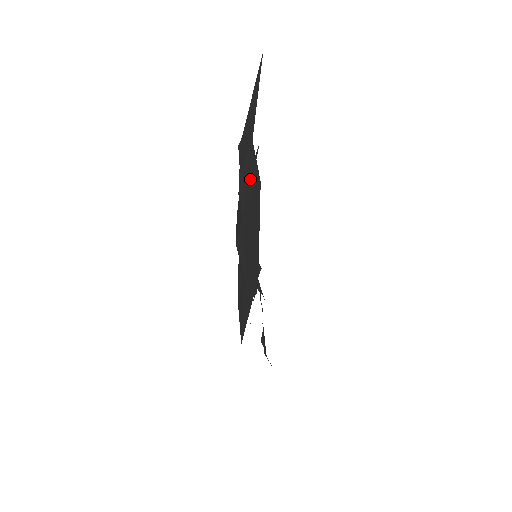
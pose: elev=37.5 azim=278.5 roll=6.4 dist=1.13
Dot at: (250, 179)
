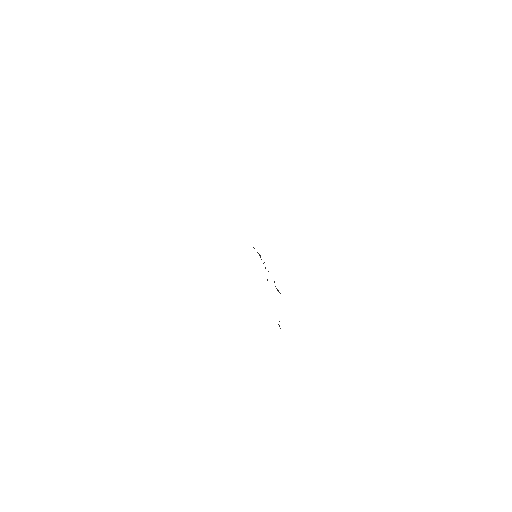
Dot at: occluded
